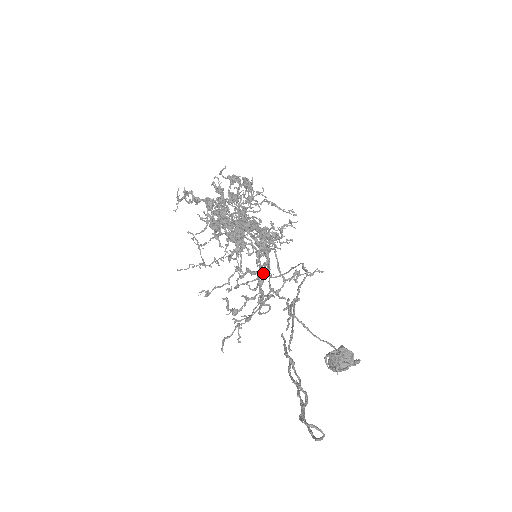
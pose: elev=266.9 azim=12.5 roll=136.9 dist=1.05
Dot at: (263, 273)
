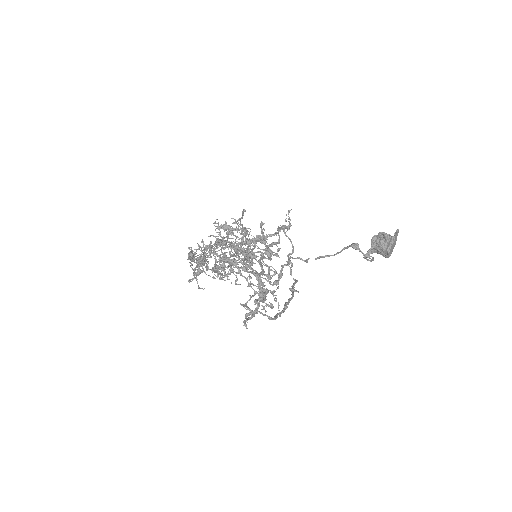
Dot at: occluded
